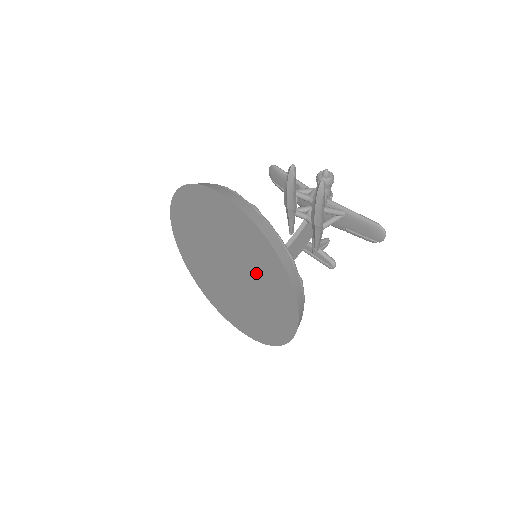
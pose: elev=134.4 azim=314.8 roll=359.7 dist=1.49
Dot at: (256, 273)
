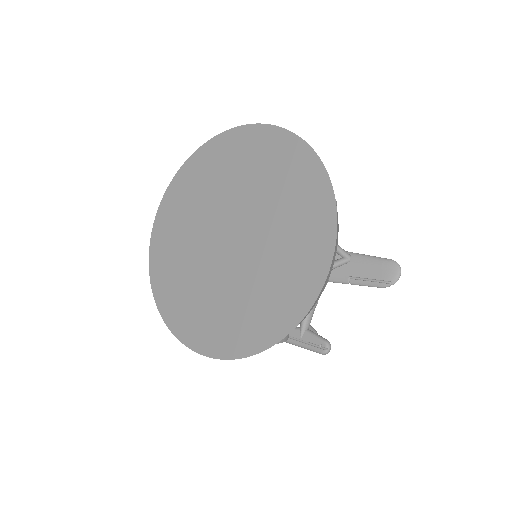
Dot at: (277, 210)
